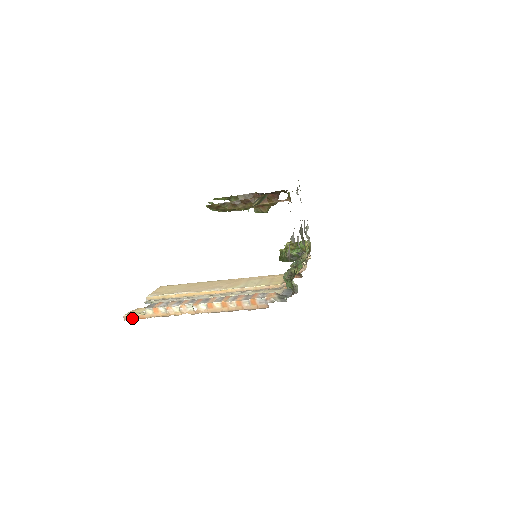
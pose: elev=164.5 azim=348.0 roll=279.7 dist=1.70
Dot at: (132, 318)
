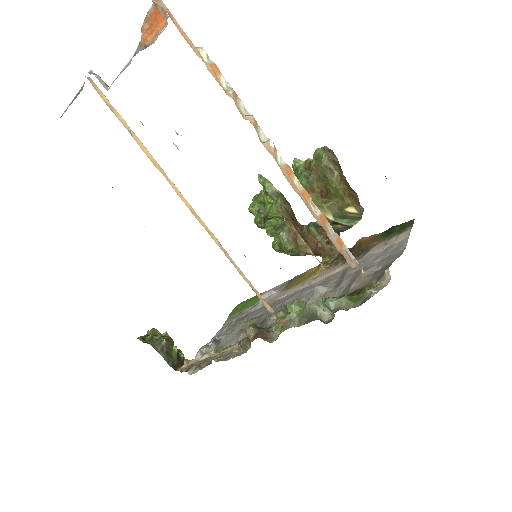
Dot at: (171, 17)
